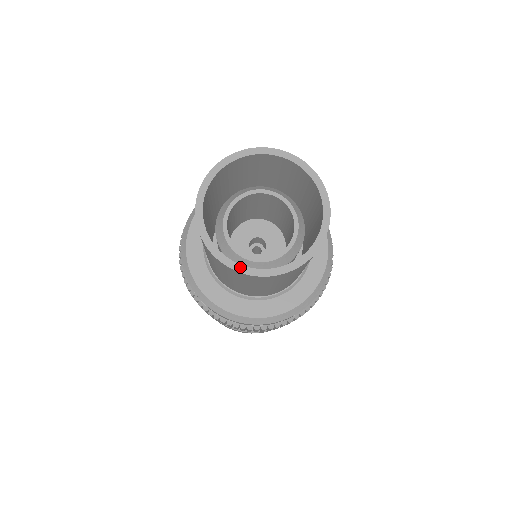
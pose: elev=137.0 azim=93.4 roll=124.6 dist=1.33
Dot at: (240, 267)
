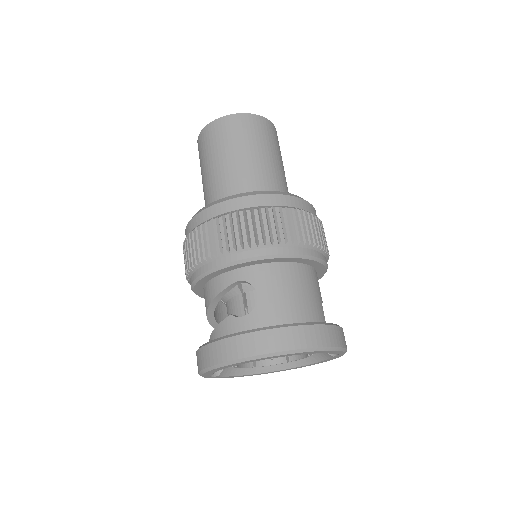
Dot at: (240, 115)
